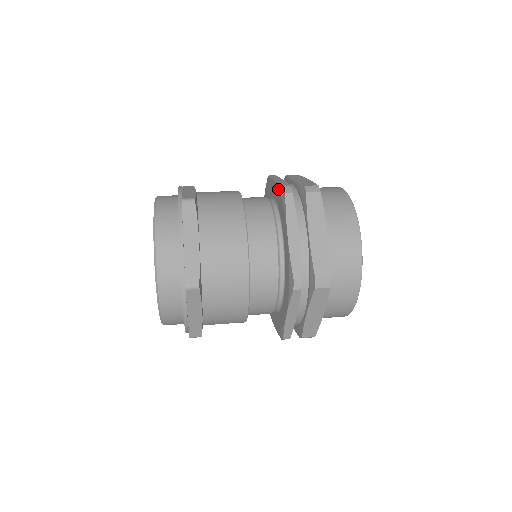
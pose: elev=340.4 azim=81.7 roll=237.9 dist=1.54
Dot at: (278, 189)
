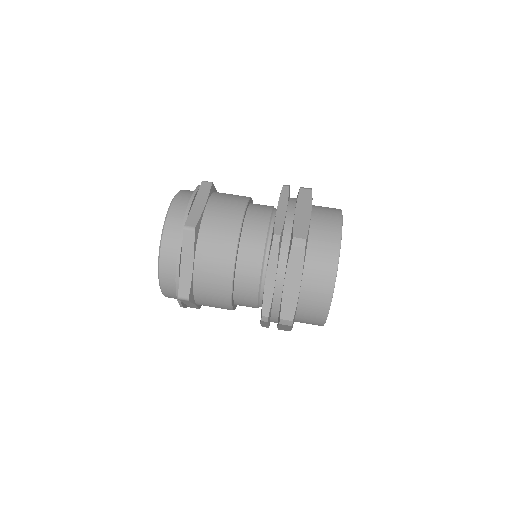
Dot at: (273, 227)
